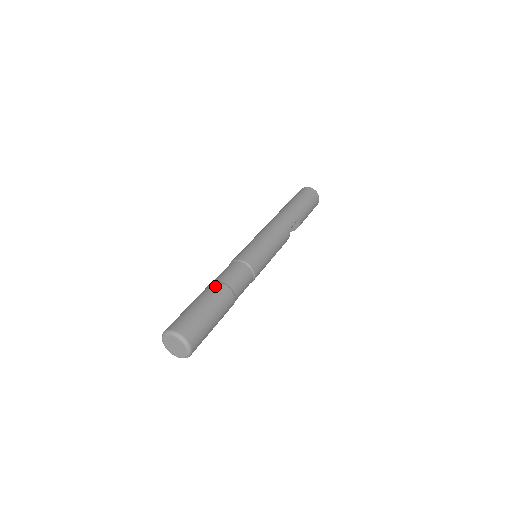
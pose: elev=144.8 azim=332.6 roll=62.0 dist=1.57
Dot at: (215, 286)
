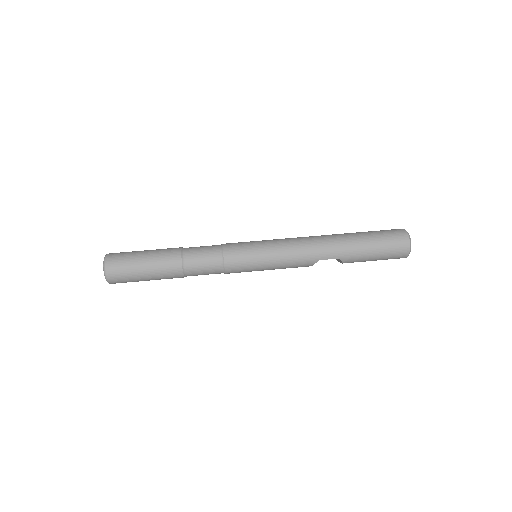
Dot at: (174, 255)
